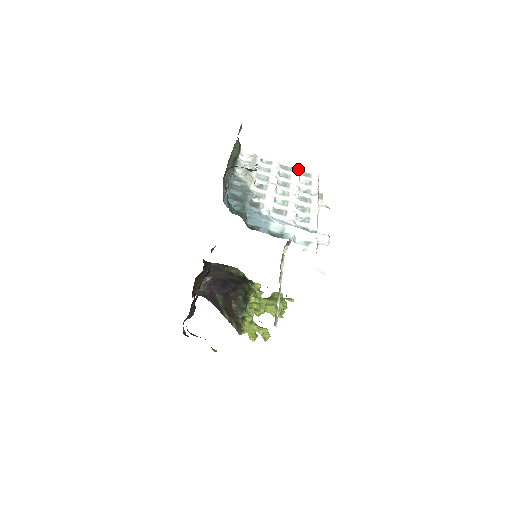
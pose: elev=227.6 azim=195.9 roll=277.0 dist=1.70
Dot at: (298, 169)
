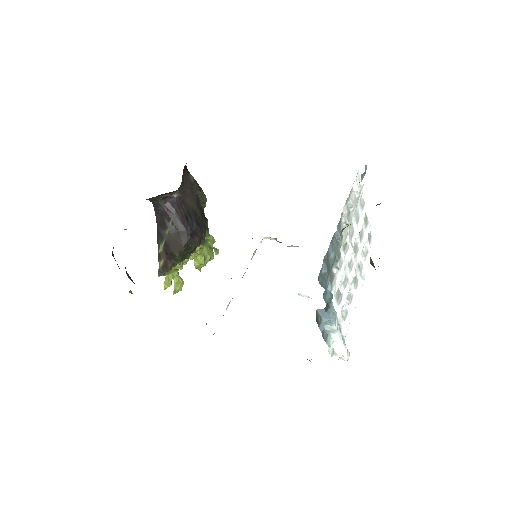
Dot at: occluded
